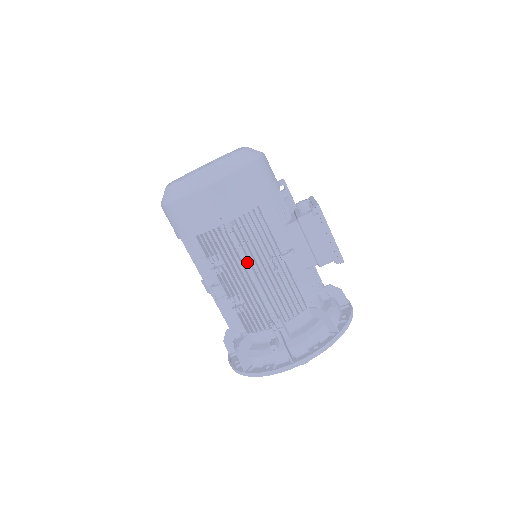
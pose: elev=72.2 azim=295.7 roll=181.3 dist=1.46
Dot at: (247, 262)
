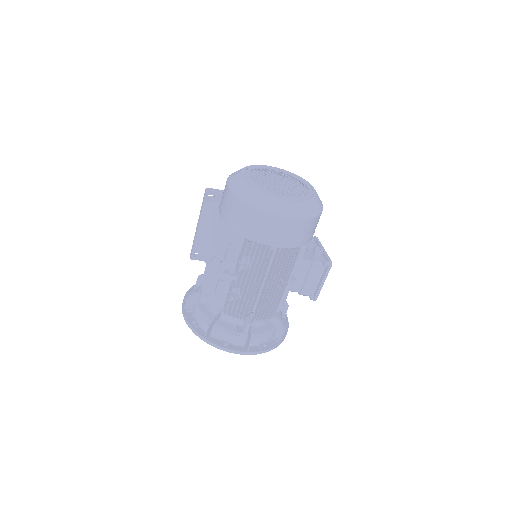
Dot at: (266, 273)
